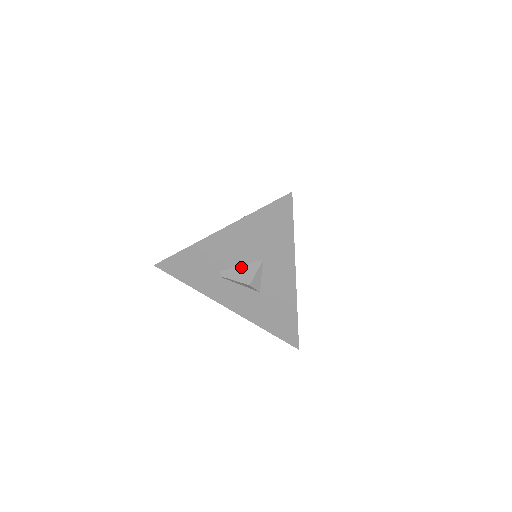
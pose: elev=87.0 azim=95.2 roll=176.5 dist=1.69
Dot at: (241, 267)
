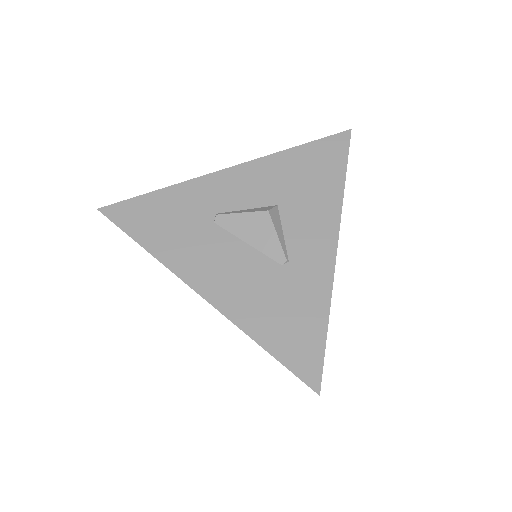
Dot at: occluded
